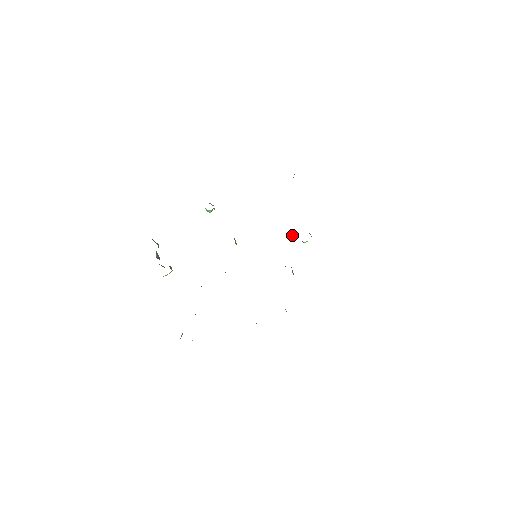
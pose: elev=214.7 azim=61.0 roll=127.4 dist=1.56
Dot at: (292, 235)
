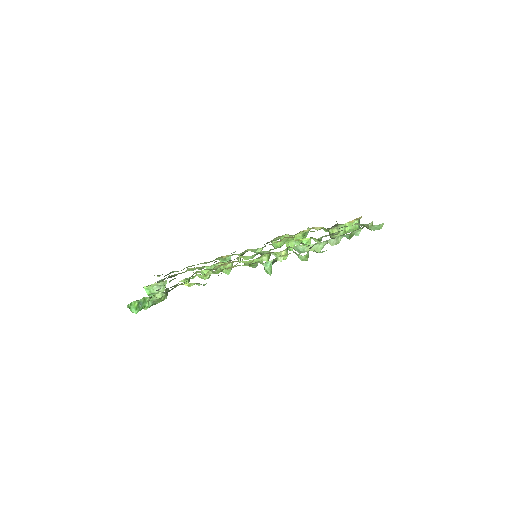
Dot at: (294, 242)
